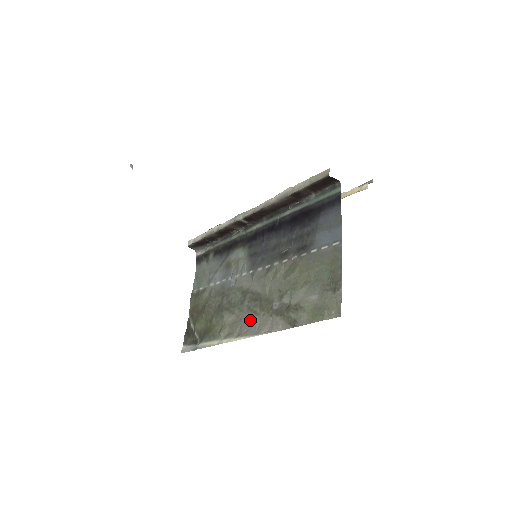
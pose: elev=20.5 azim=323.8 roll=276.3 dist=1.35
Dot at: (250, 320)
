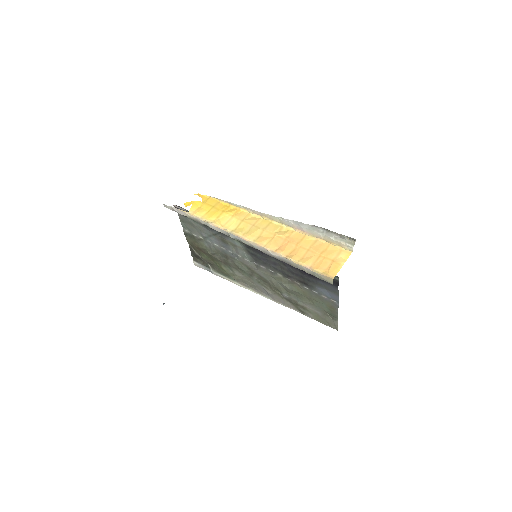
Dot at: (263, 289)
